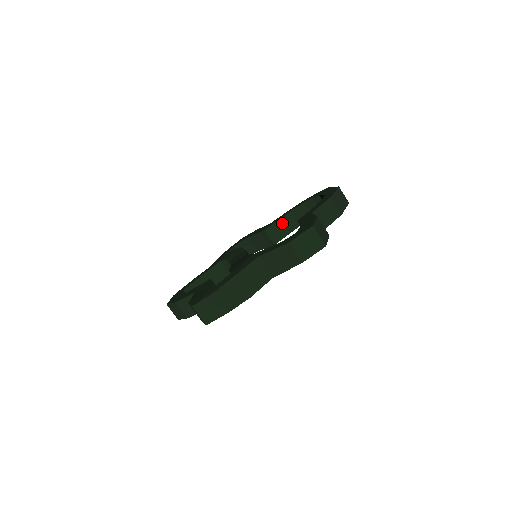
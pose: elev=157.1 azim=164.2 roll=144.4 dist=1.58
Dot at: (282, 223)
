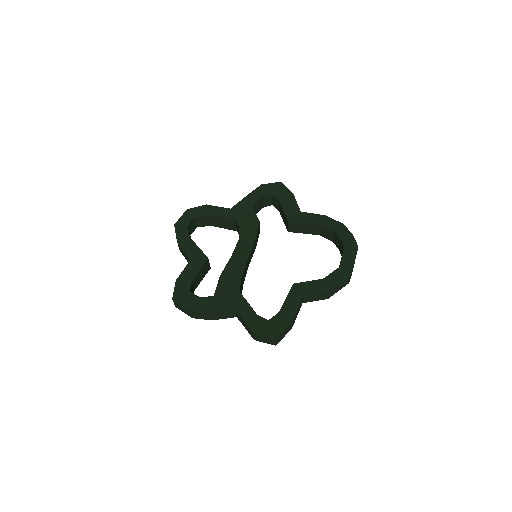
Dot at: (306, 226)
